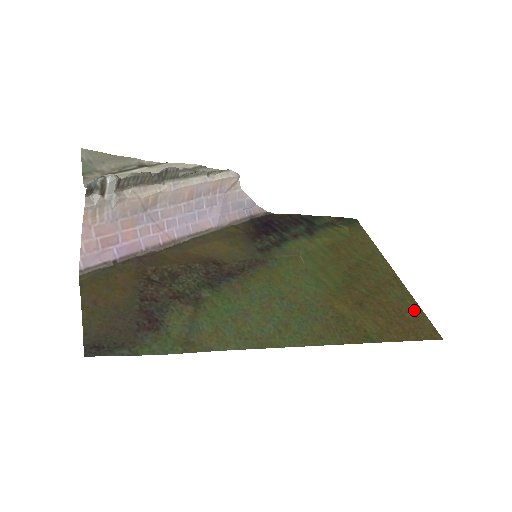
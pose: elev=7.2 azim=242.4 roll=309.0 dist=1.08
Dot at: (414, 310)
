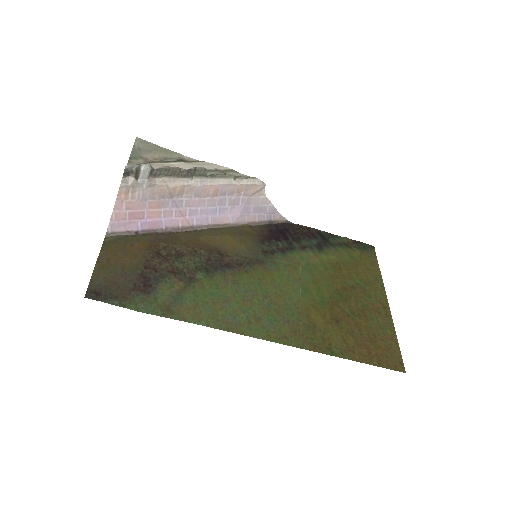
Dot at: (390, 340)
